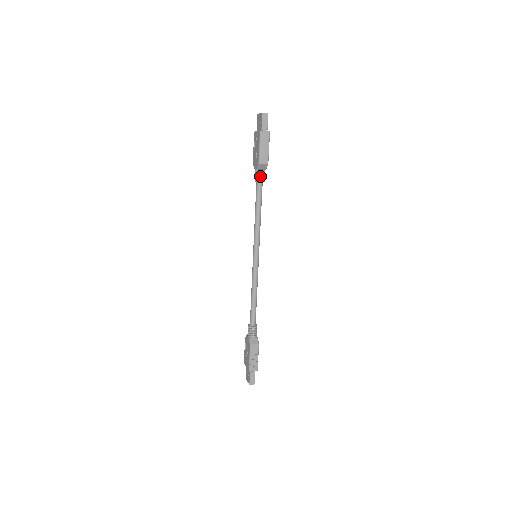
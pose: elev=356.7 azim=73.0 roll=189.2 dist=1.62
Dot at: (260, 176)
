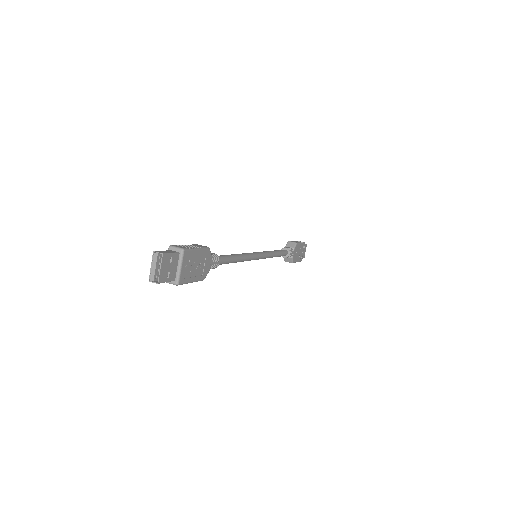
Dot at: occluded
